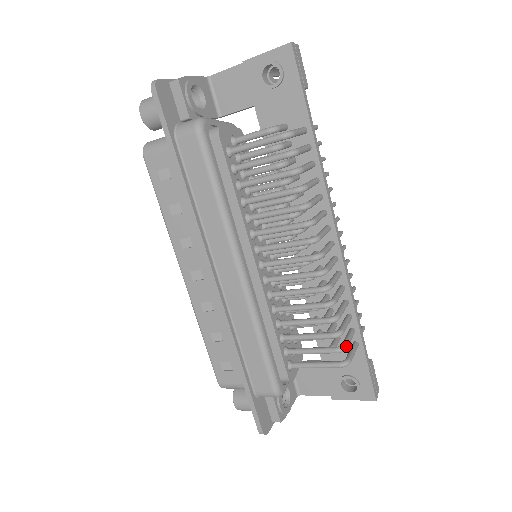
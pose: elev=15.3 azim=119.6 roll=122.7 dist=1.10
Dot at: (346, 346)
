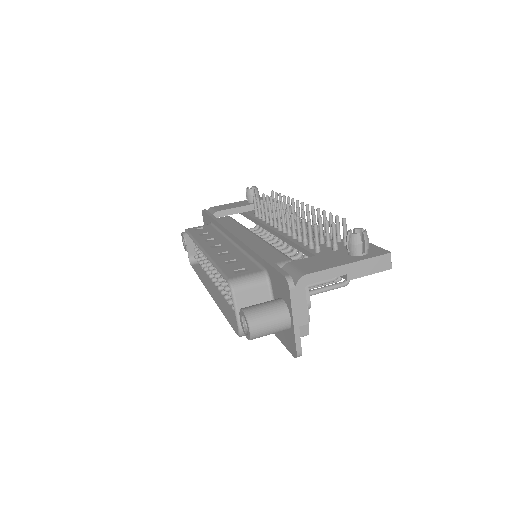
Dot at: occluded
